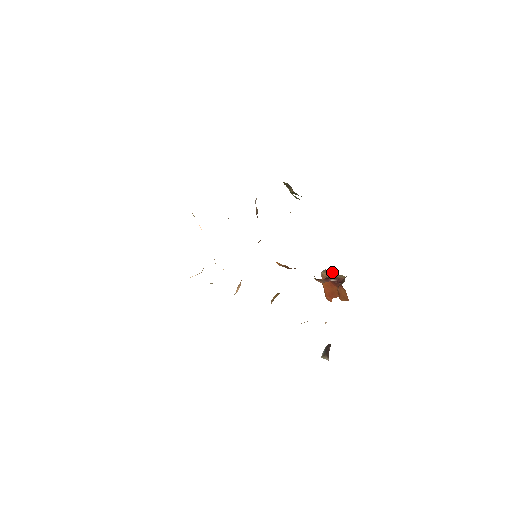
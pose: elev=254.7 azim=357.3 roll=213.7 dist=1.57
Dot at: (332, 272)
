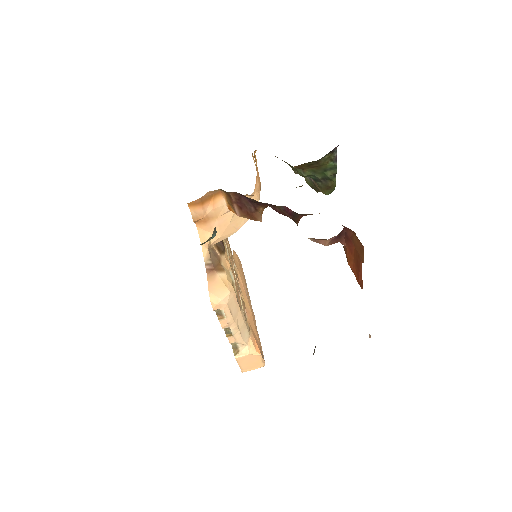
Dot at: occluded
